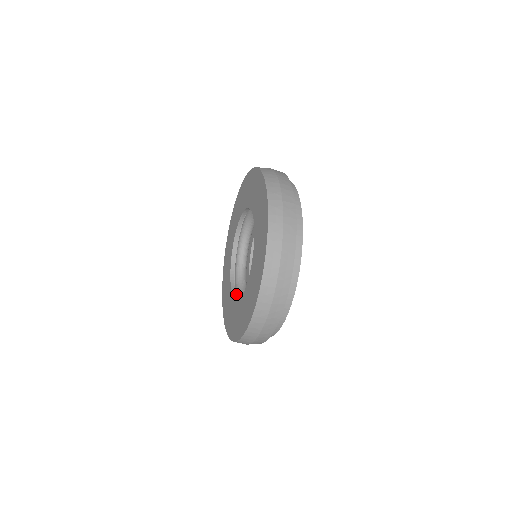
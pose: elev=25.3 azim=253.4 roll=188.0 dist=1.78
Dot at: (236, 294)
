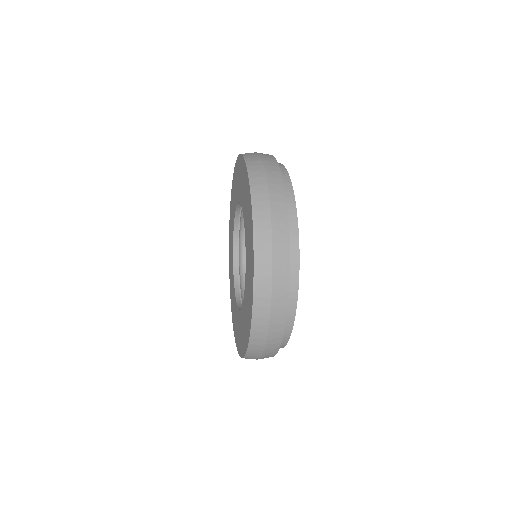
Dot at: occluded
